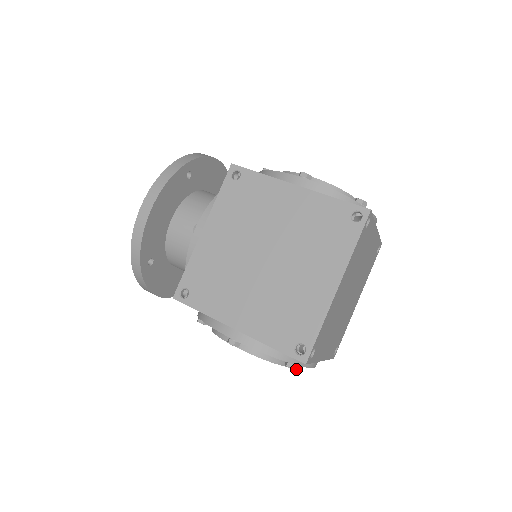
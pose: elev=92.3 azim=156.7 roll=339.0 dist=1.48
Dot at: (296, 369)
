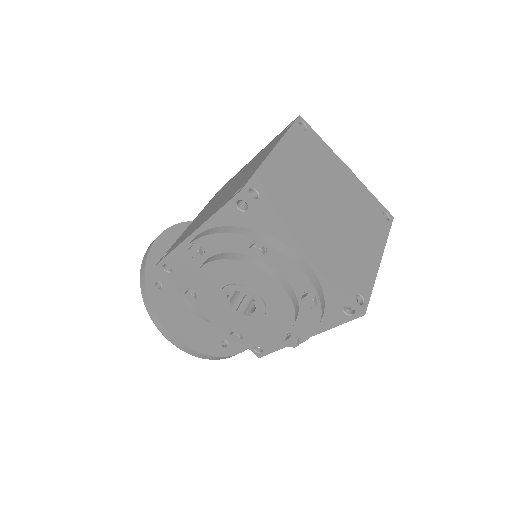
Dot at: (260, 247)
